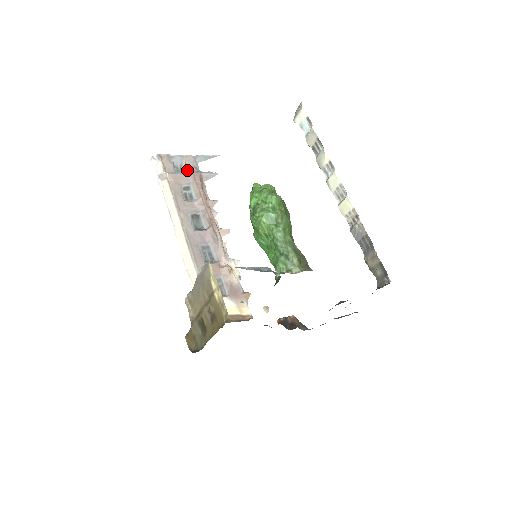
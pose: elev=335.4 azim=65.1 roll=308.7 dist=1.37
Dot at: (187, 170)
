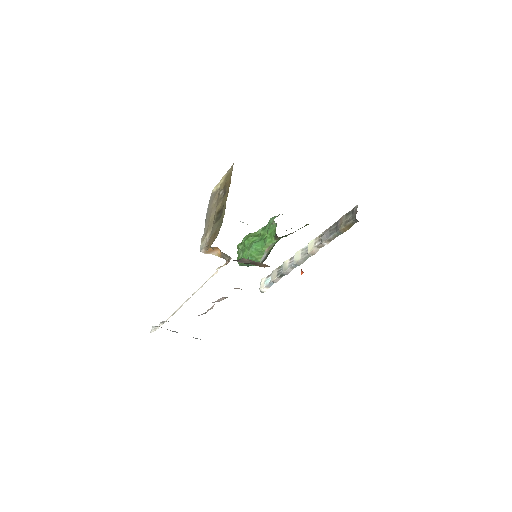
Dot at: occluded
